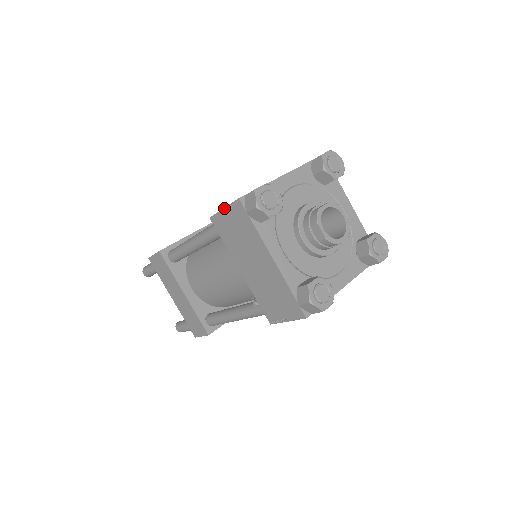
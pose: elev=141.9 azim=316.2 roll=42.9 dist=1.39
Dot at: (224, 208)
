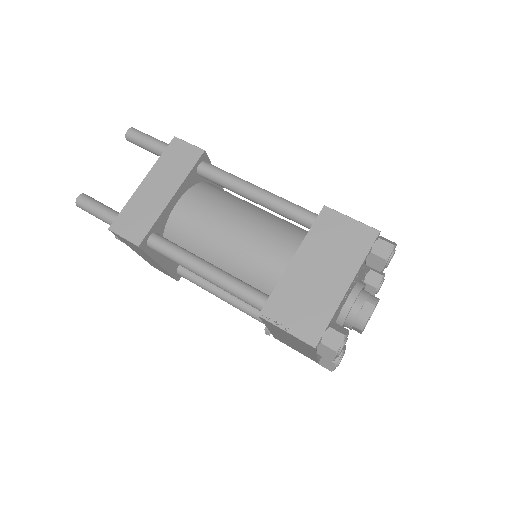
Dot at: (288, 333)
